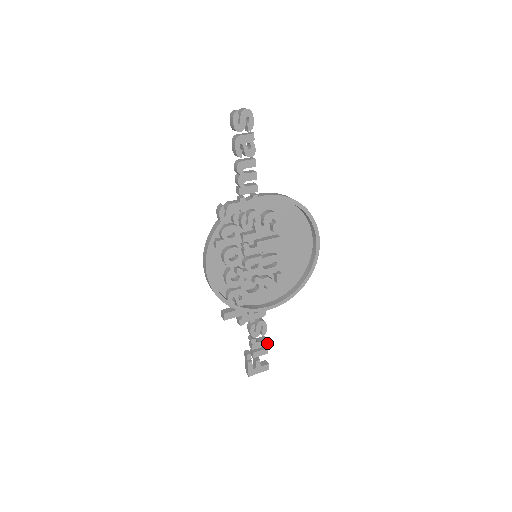
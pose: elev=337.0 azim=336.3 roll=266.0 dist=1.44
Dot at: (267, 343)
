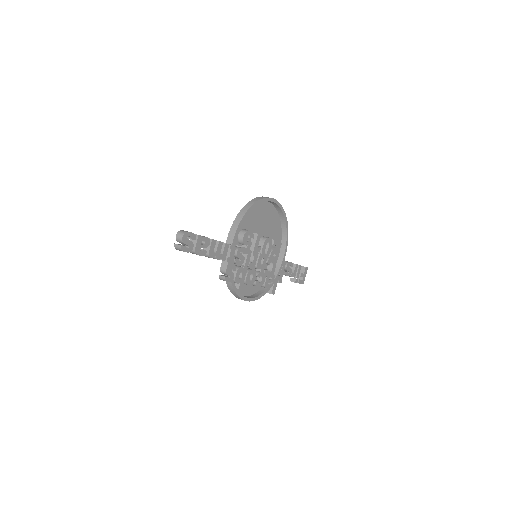
Dot at: (297, 265)
